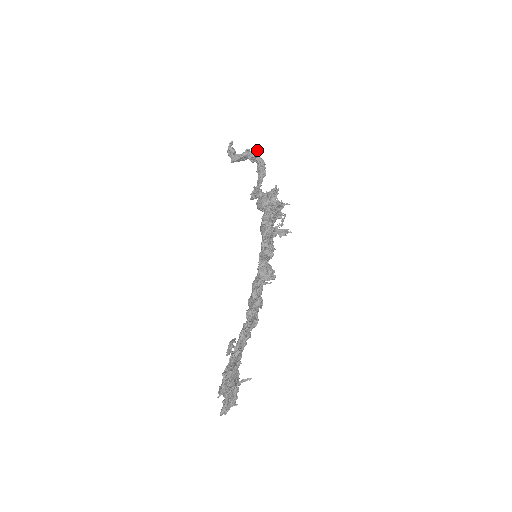
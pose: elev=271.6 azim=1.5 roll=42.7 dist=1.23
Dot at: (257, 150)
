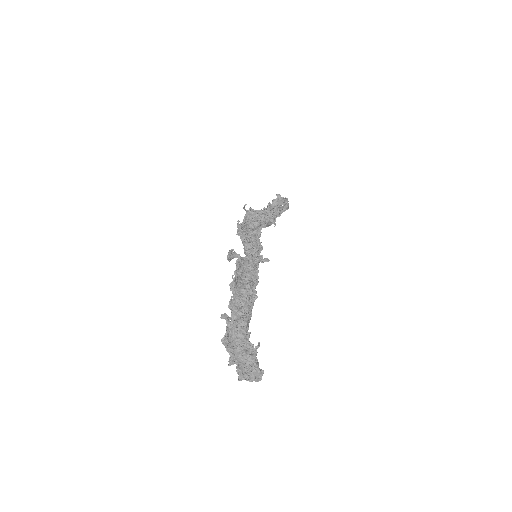
Dot at: (278, 195)
